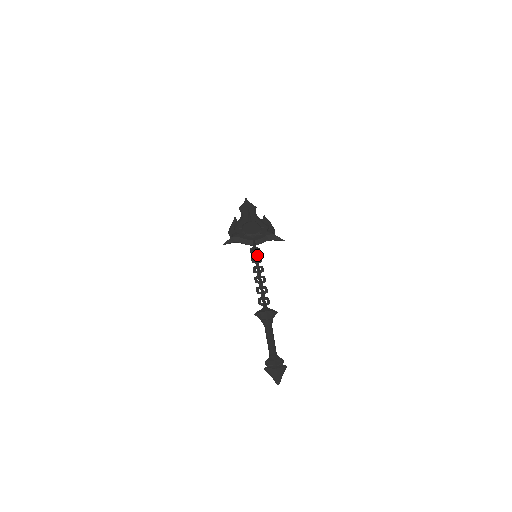
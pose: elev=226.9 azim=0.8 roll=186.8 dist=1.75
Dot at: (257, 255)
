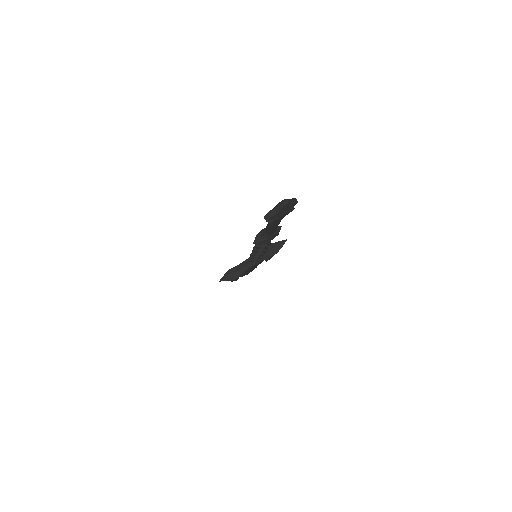
Dot at: occluded
